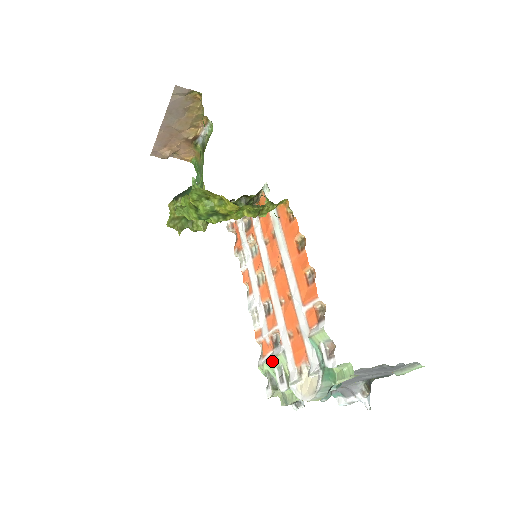
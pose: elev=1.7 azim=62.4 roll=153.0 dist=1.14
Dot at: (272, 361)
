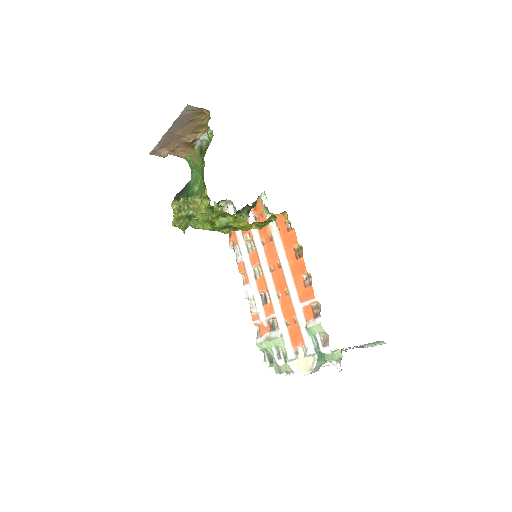
Dot at: (270, 342)
